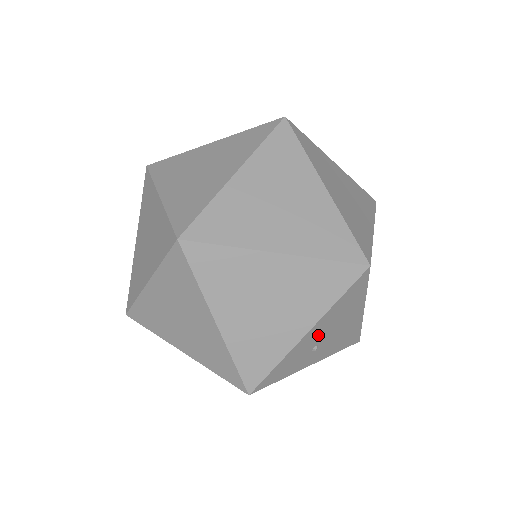
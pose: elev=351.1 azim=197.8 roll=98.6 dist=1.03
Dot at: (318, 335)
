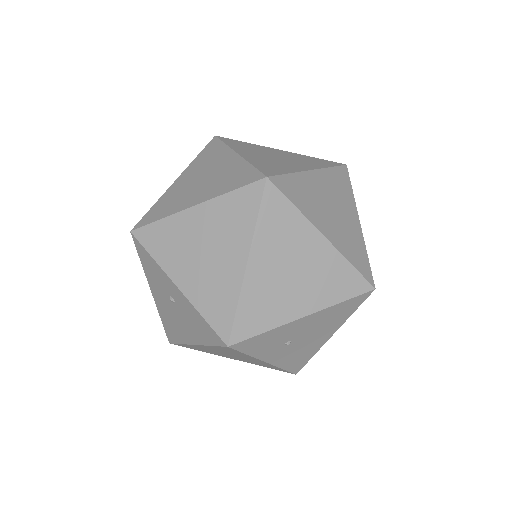
Dot at: (303, 329)
